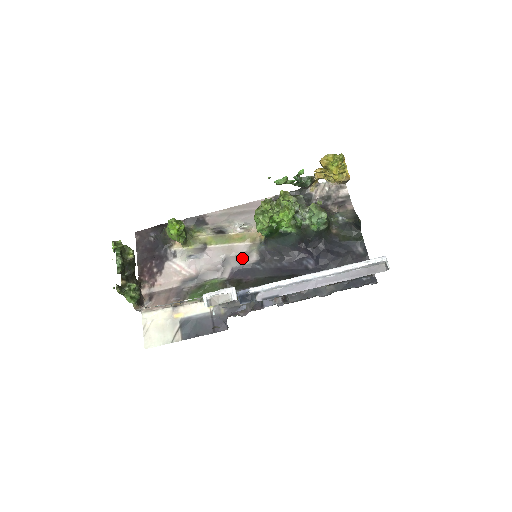
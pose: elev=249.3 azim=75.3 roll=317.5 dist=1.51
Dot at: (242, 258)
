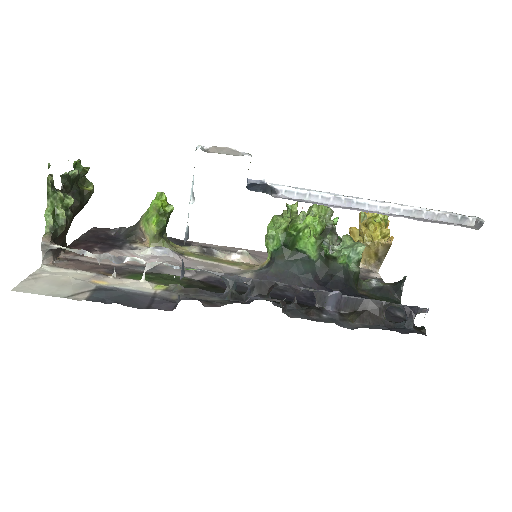
Dot at: (228, 274)
